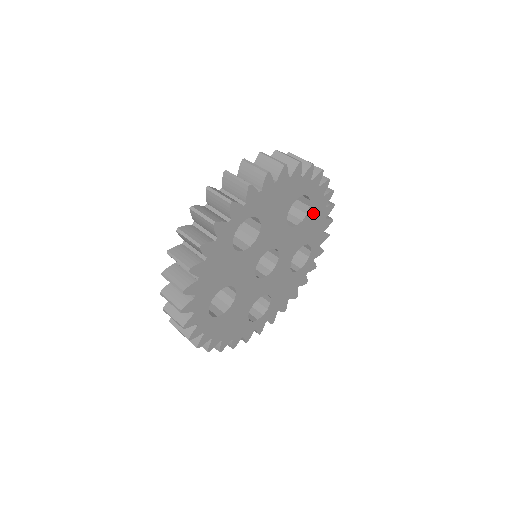
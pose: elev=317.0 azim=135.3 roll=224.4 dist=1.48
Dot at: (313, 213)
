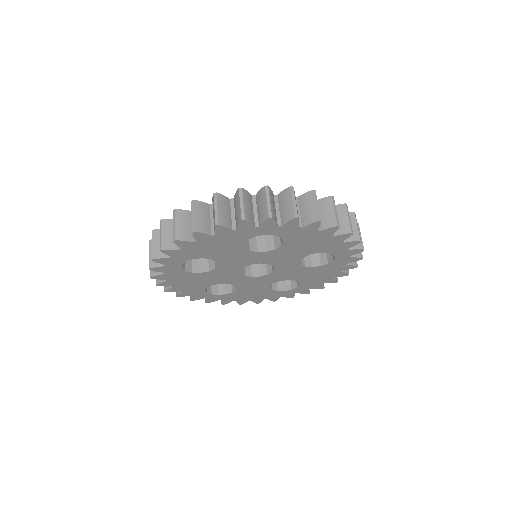
Dot at: (297, 238)
